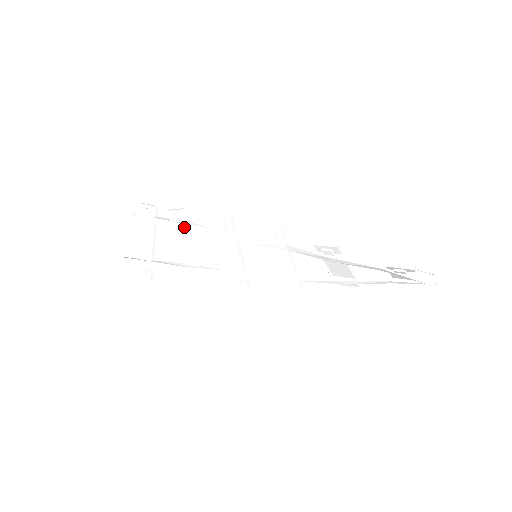
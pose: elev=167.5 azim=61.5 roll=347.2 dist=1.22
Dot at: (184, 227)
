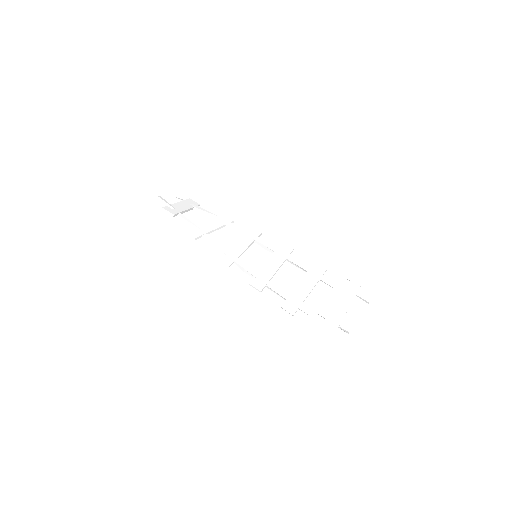
Dot at: (202, 238)
